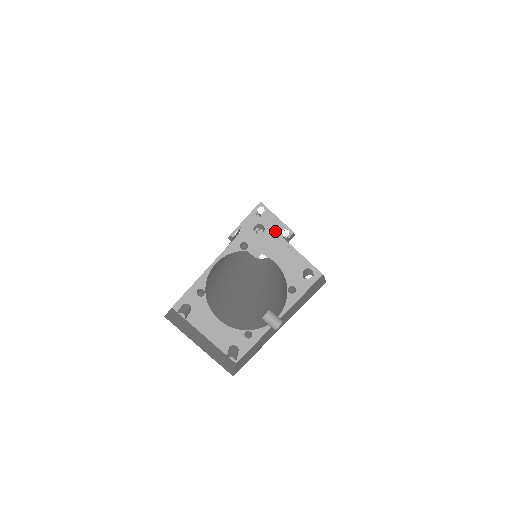
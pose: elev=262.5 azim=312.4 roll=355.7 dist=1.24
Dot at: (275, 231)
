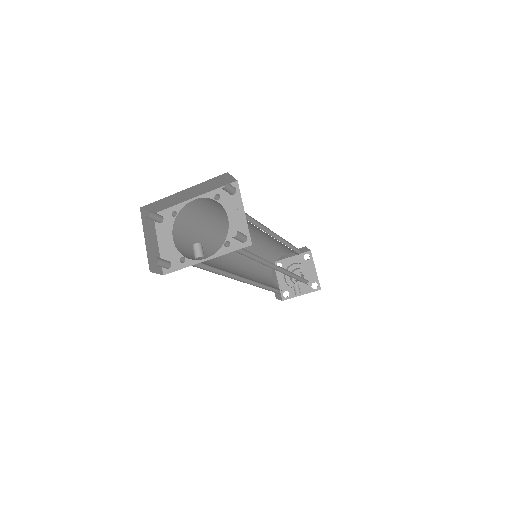
Dot at: (241, 198)
